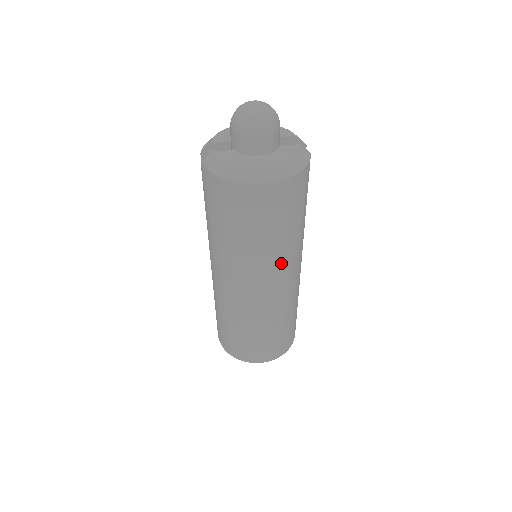
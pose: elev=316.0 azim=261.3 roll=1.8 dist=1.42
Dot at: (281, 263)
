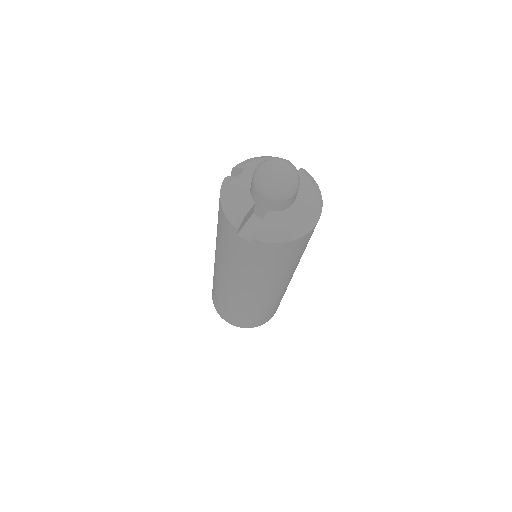
Dot at: occluded
